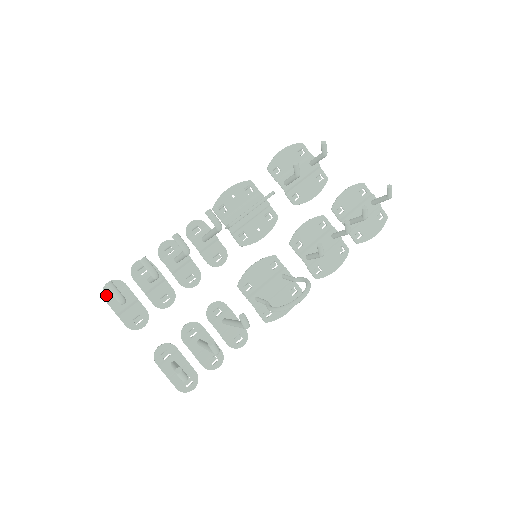
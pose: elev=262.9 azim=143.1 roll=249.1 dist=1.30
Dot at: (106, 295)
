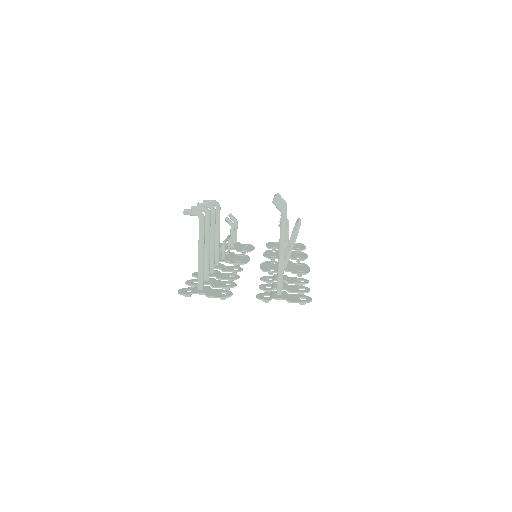
Dot at: (185, 293)
